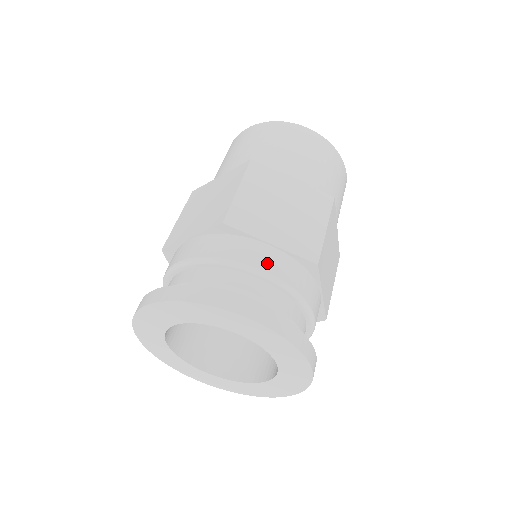
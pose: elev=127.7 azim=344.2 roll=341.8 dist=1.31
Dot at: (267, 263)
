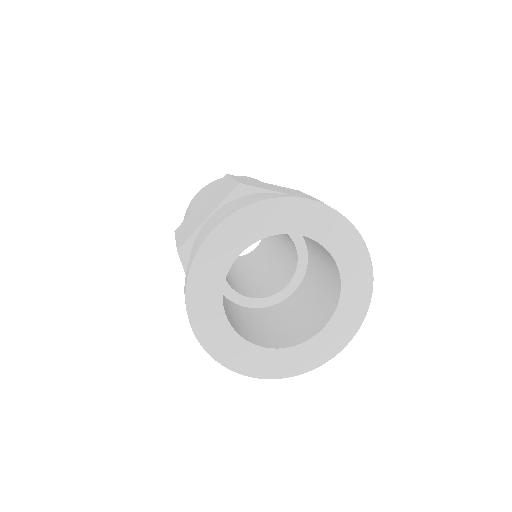
Dot at: occluded
